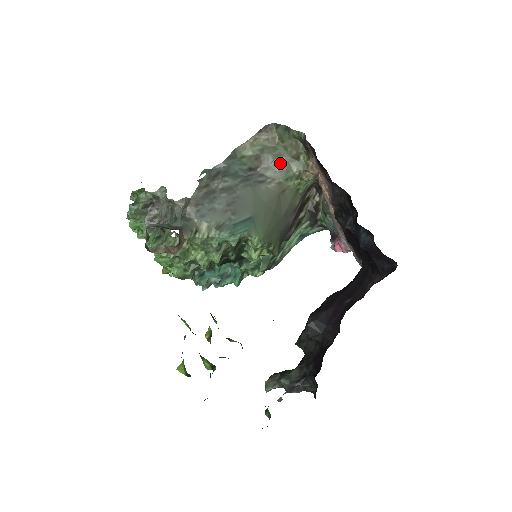
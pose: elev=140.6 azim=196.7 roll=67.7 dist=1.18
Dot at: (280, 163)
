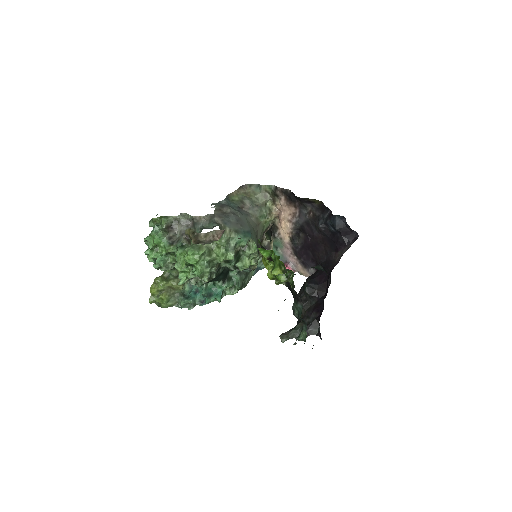
Dot at: (255, 206)
